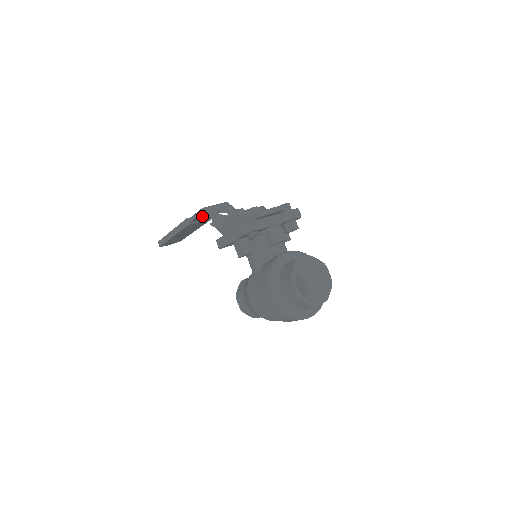
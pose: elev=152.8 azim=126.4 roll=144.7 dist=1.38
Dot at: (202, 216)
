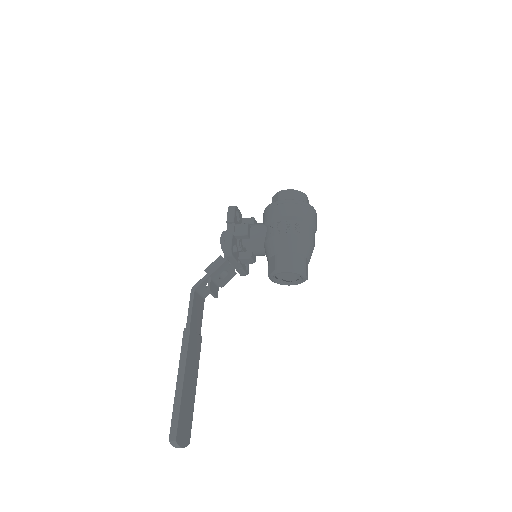
Dot at: (195, 313)
